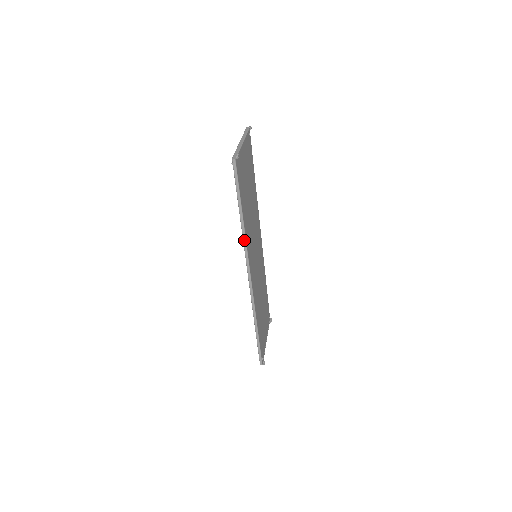
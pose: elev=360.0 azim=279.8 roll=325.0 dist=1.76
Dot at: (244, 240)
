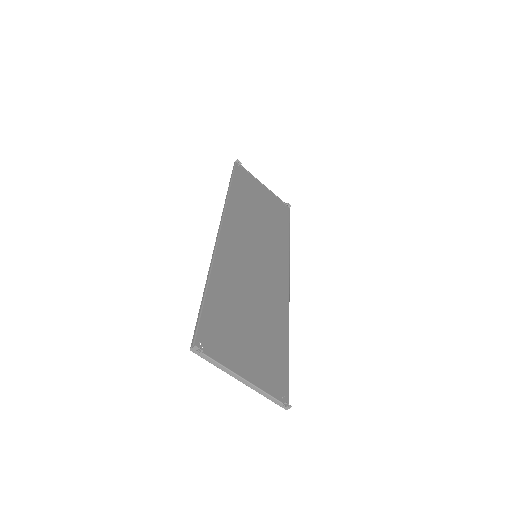
Dot at: (226, 201)
